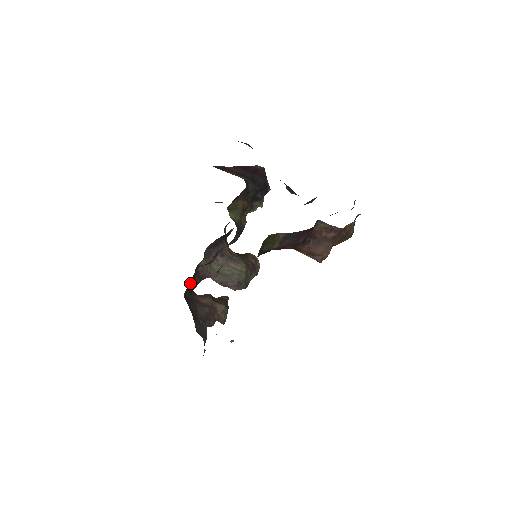
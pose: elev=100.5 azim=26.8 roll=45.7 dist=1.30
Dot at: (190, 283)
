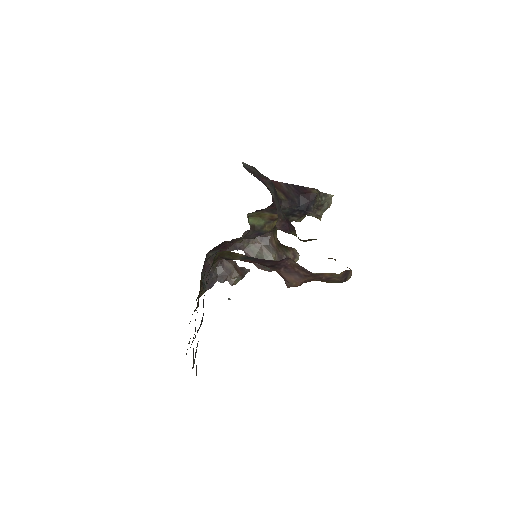
Dot at: (219, 248)
